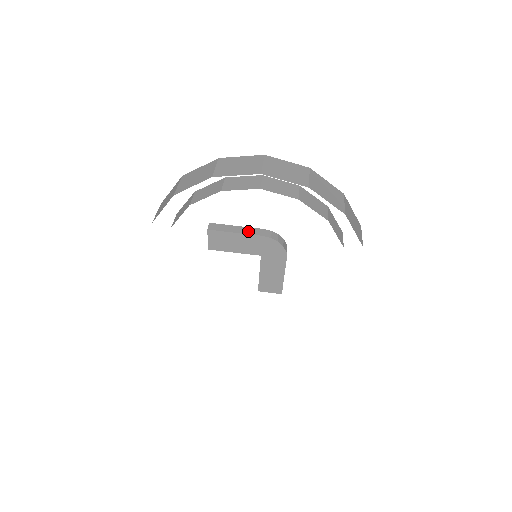
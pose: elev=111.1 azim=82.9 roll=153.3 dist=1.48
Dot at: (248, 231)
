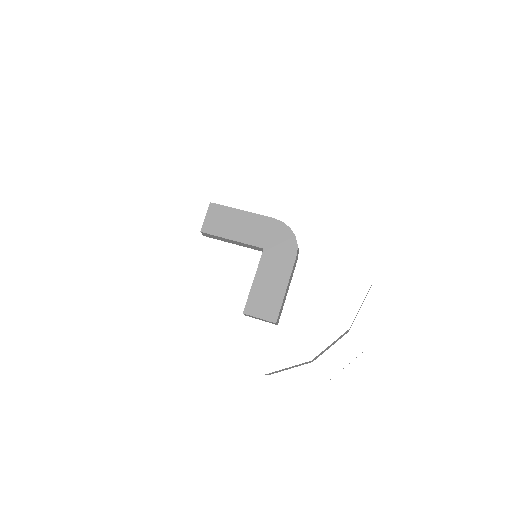
Dot at: (257, 215)
